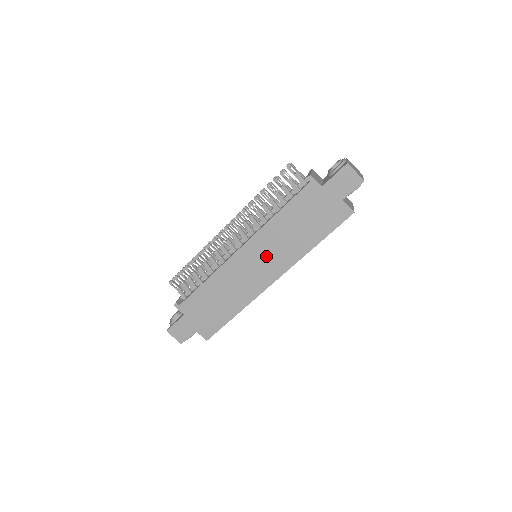
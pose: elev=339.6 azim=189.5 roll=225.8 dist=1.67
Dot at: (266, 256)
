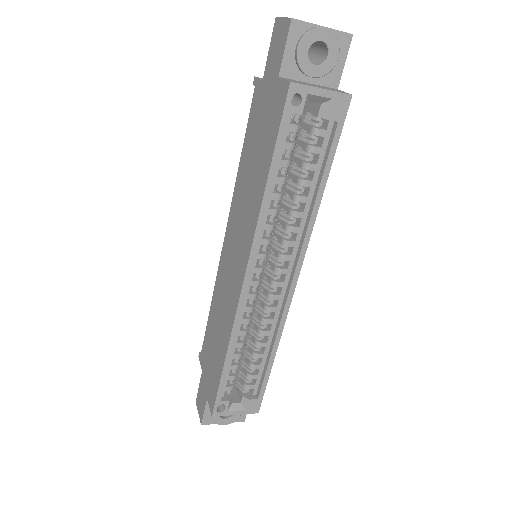
Dot at: (237, 238)
